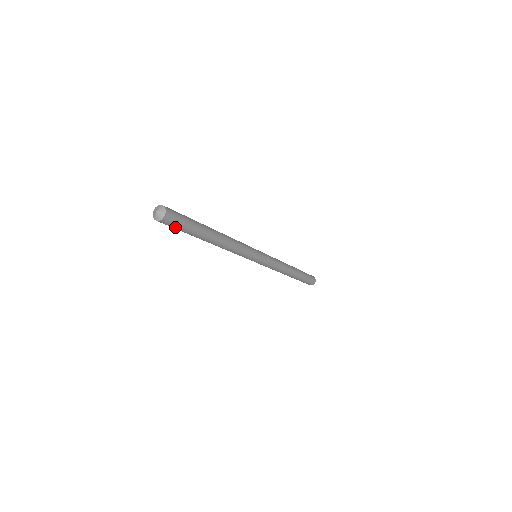
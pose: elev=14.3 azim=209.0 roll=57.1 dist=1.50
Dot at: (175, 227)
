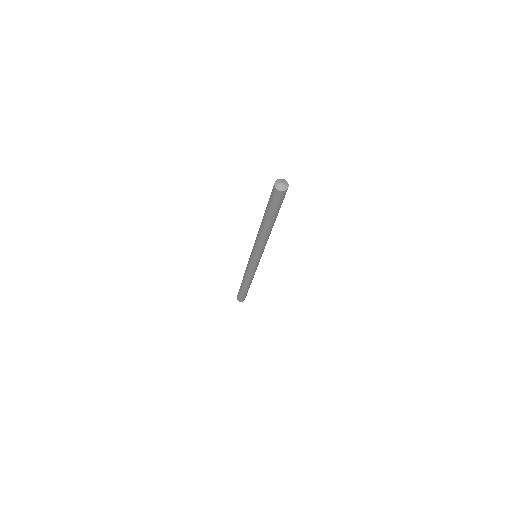
Dot at: (281, 202)
